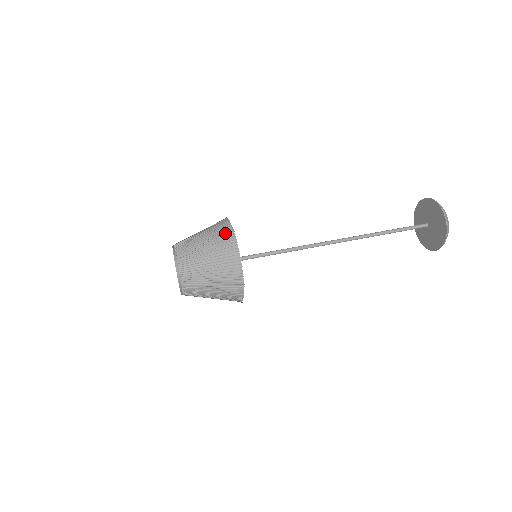
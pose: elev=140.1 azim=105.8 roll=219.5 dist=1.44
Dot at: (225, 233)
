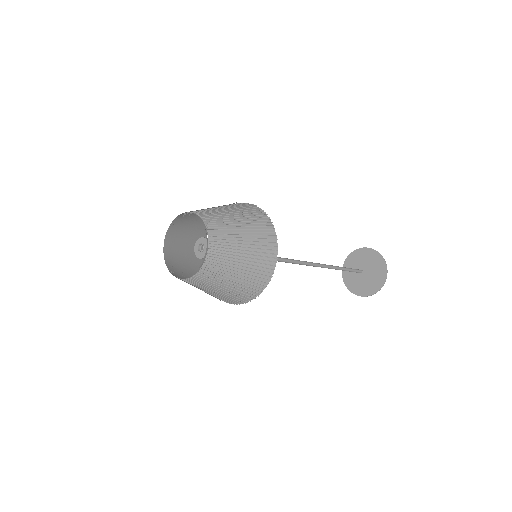
Dot at: occluded
